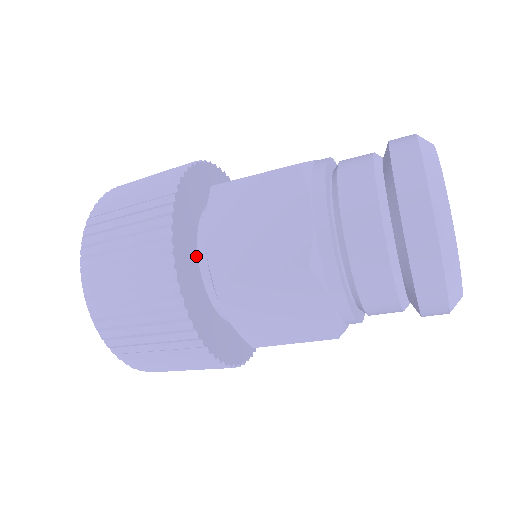
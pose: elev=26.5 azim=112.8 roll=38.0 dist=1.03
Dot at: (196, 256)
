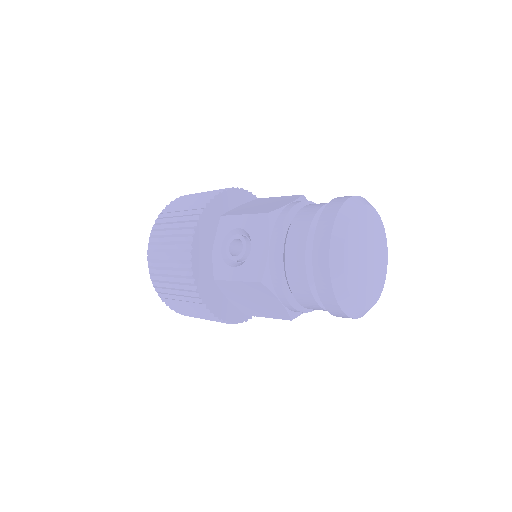
Dot at: occluded
